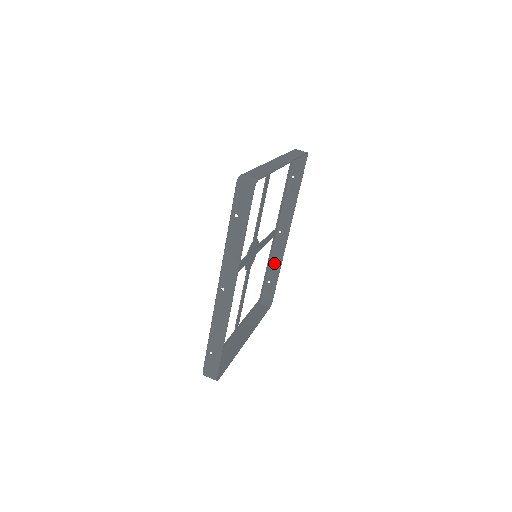
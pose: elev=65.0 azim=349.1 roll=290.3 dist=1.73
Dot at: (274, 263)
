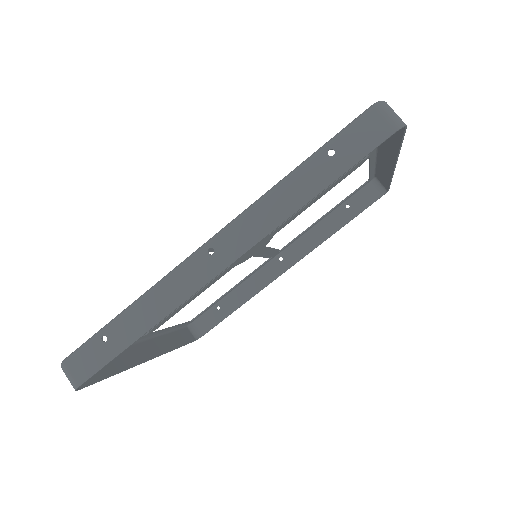
Dot at: (244, 290)
